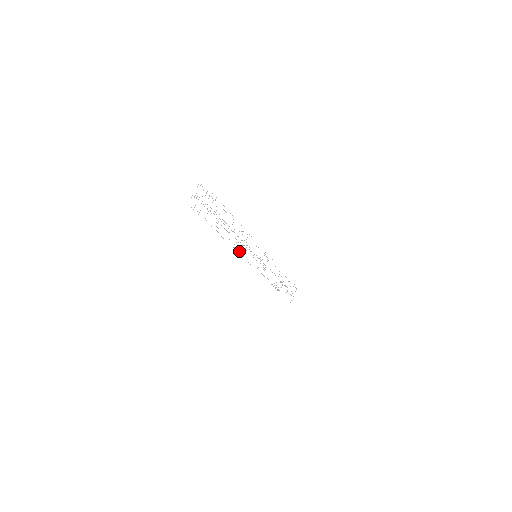
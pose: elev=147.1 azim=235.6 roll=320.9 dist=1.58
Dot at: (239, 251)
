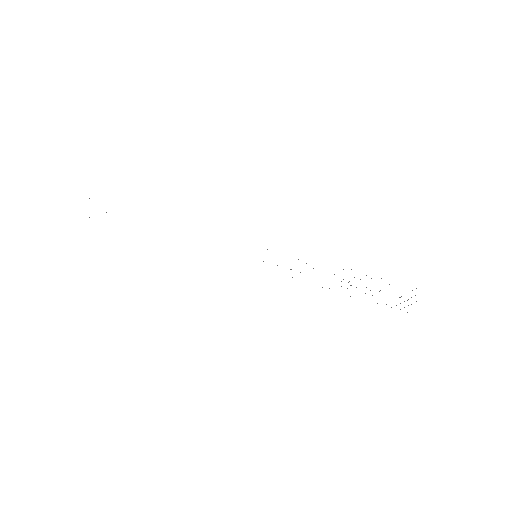
Dot at: occluded
